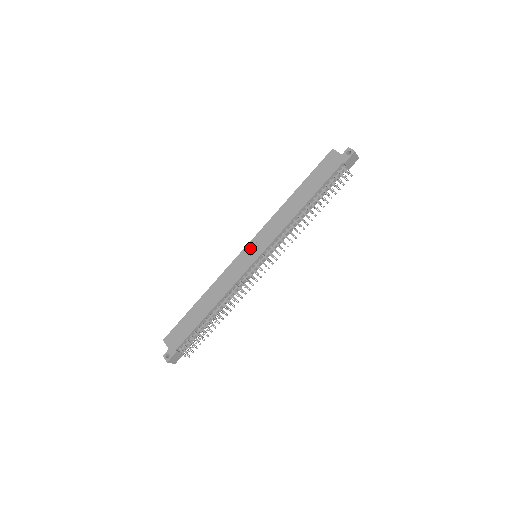
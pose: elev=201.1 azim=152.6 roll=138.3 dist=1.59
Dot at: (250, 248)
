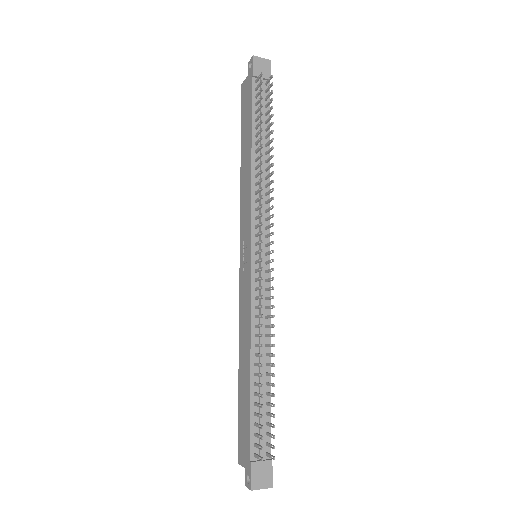
Dot at: (242, 254)
